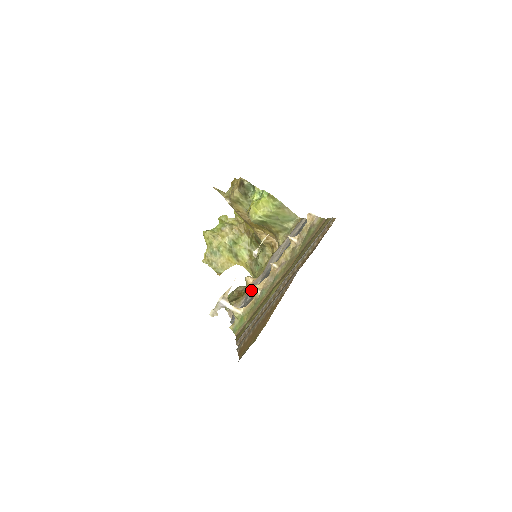
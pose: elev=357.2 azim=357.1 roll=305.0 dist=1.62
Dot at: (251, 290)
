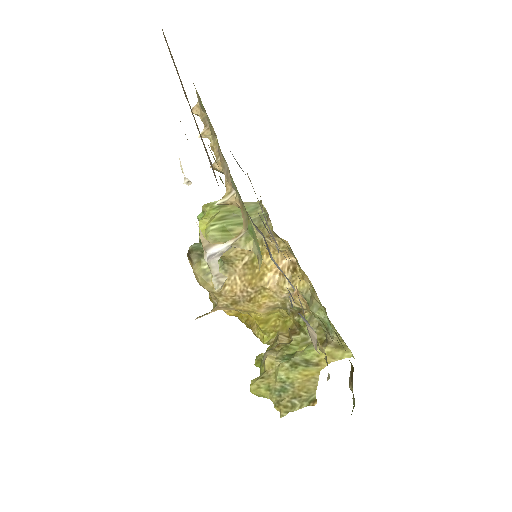
Dot at: occluded
